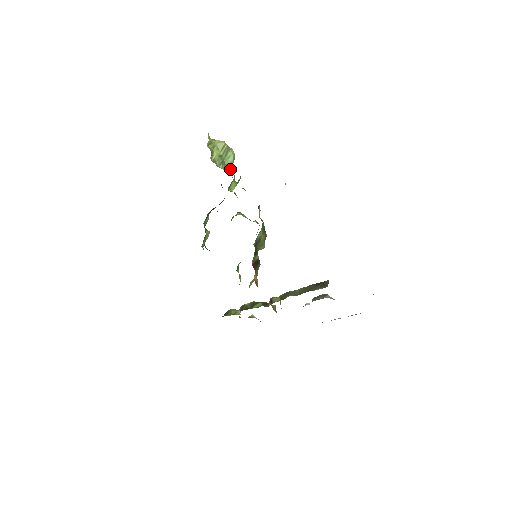
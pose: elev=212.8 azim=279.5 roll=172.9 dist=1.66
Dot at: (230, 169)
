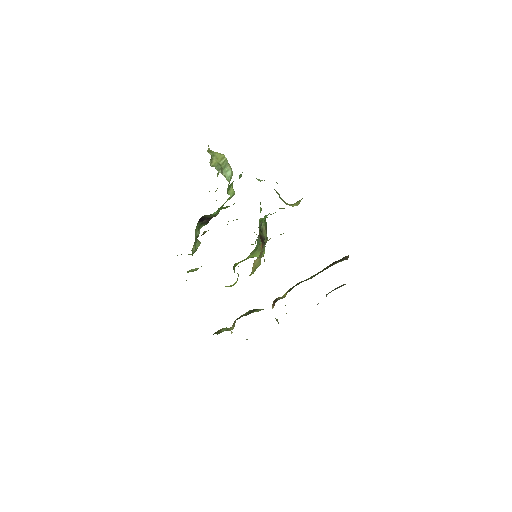
Dot at: (228, 181)
